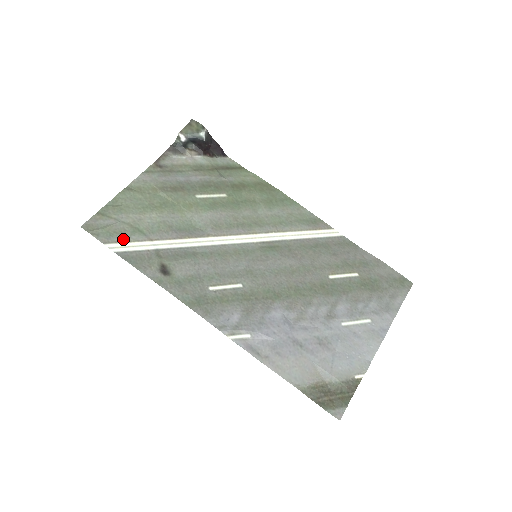
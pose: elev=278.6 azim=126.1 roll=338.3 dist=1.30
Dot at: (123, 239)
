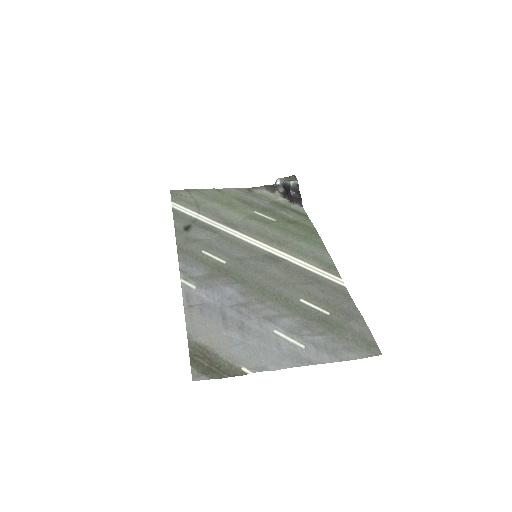
Dot at: (184, 205)
